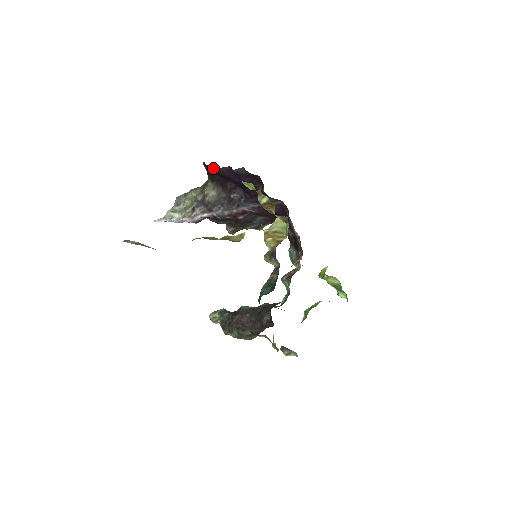
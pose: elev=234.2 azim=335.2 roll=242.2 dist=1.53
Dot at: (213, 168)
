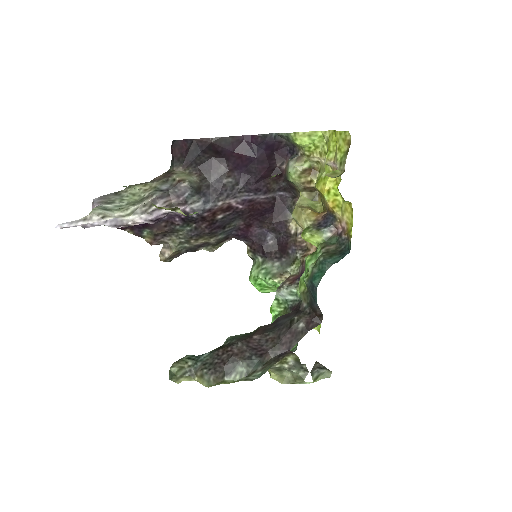
Dot at: (214, 139)
